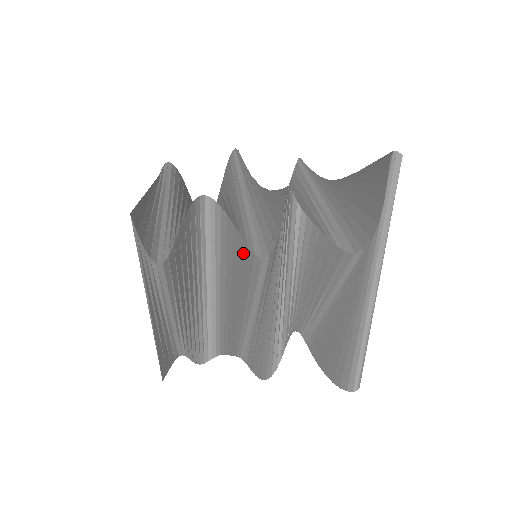
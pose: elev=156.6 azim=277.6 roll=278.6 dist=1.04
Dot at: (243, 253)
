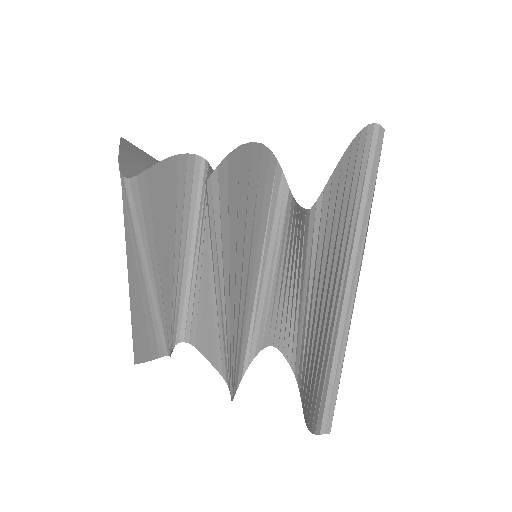
Dot at: occluded
